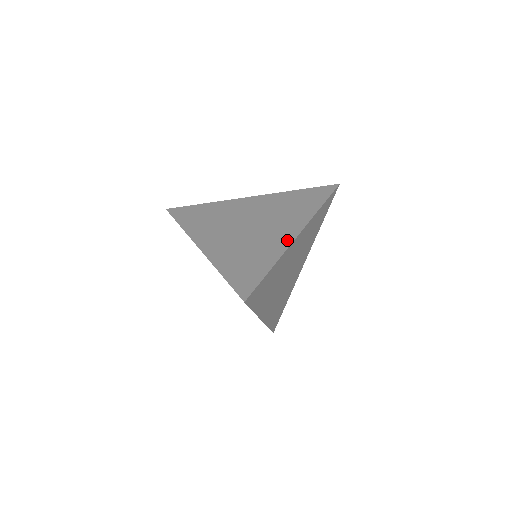
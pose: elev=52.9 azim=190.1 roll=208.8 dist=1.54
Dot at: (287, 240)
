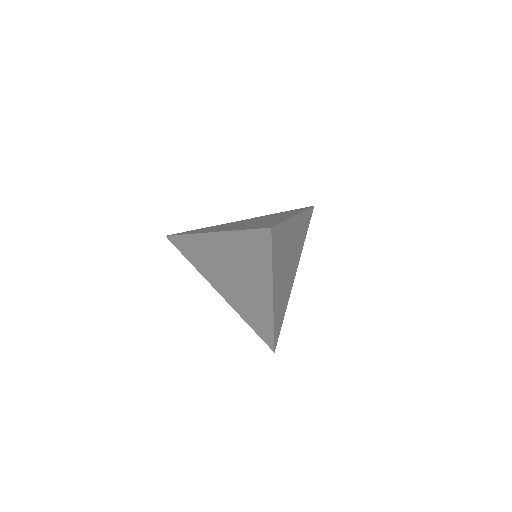
Dot at: (288, 216)
